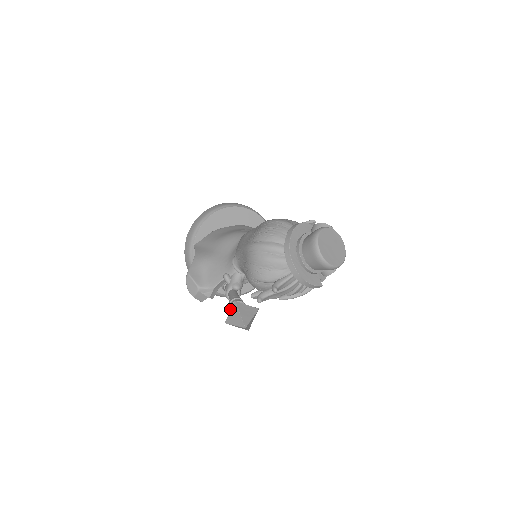
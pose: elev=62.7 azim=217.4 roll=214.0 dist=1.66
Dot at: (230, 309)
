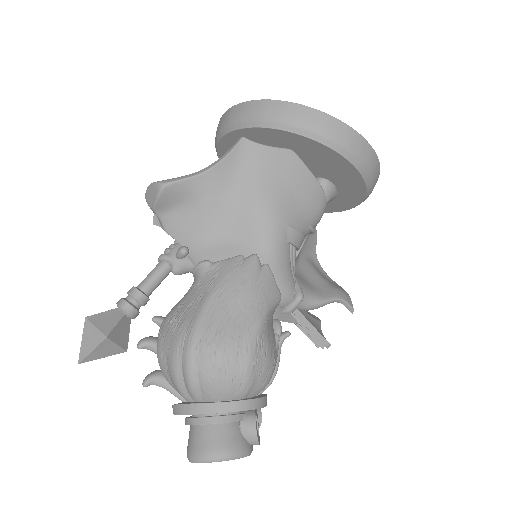
Dot at: (117, 304)
